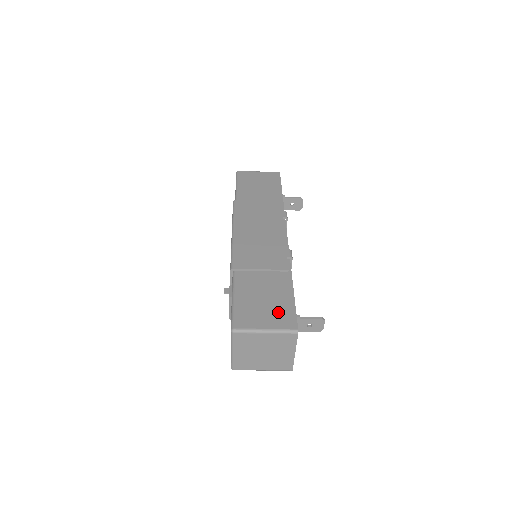
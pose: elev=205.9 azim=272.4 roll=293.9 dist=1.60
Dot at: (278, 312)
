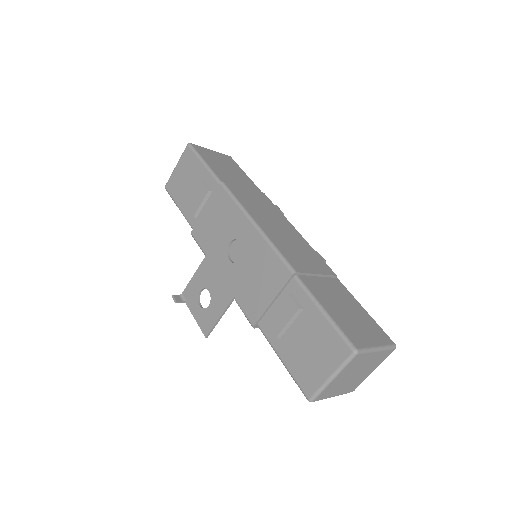
Dot at: (368, 325)
